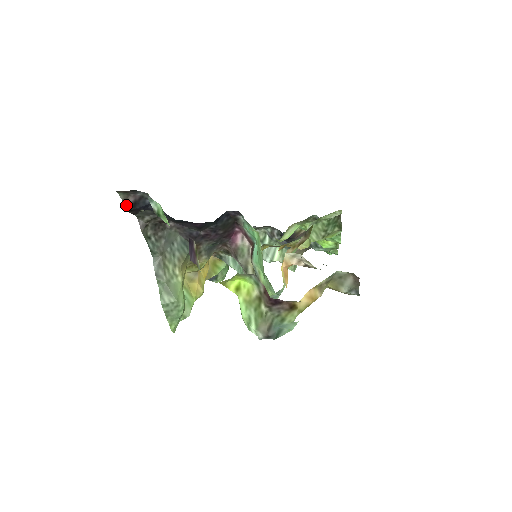
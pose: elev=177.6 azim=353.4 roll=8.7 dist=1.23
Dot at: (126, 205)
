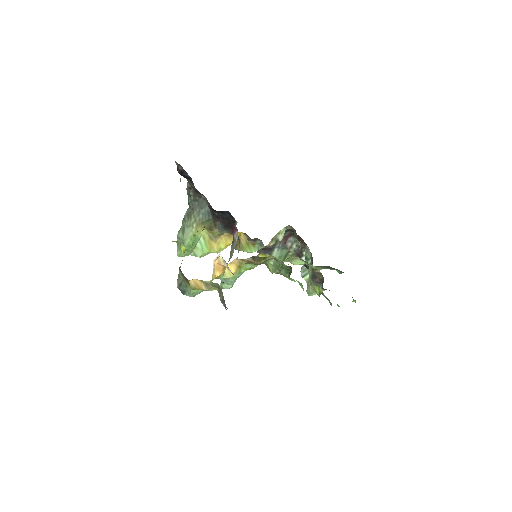
Dot at: (178, 169)
